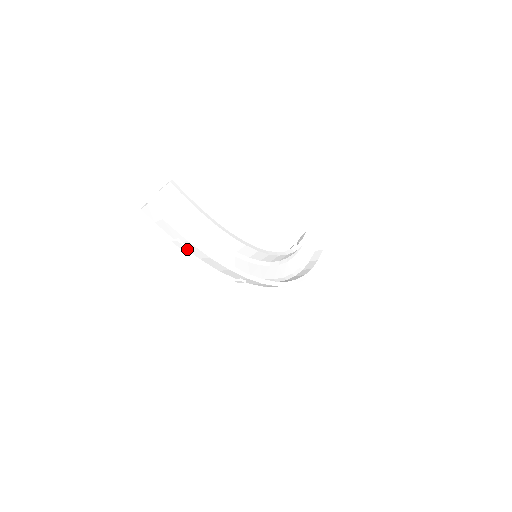
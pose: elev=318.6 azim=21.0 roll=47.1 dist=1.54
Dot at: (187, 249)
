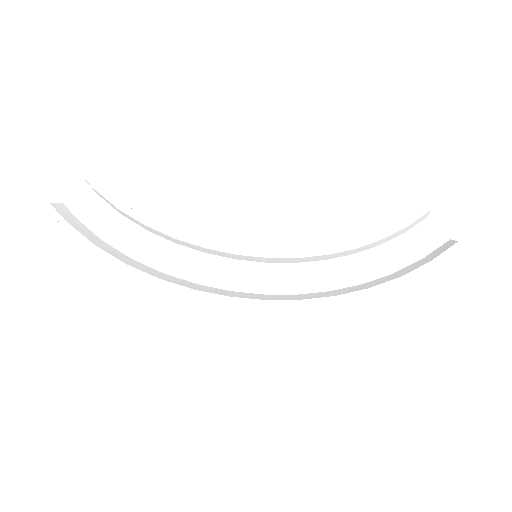
Dot at: occluded
